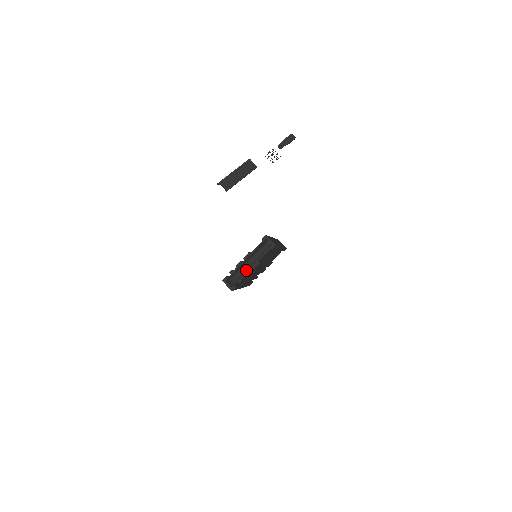
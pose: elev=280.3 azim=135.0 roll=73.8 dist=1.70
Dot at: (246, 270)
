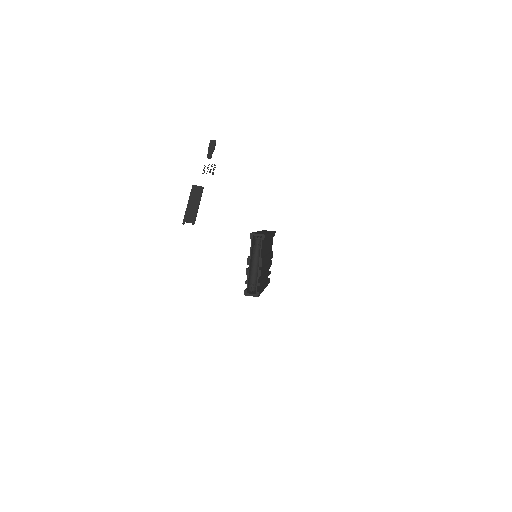
Dot at: (256, 272)
